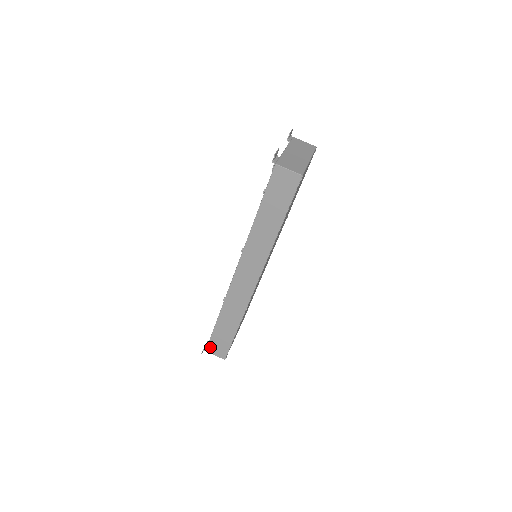
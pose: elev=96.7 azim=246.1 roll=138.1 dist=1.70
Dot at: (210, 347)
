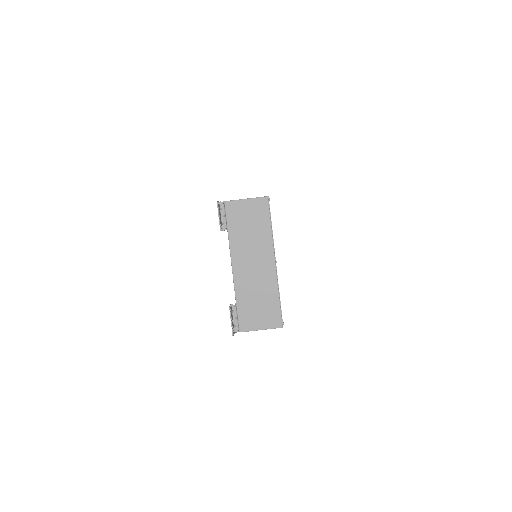
Dot at: occluded
